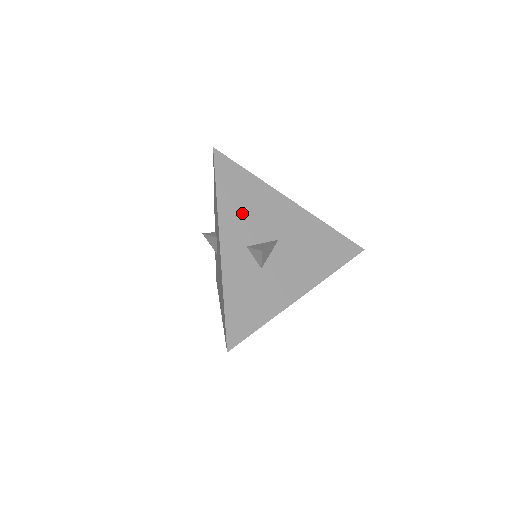
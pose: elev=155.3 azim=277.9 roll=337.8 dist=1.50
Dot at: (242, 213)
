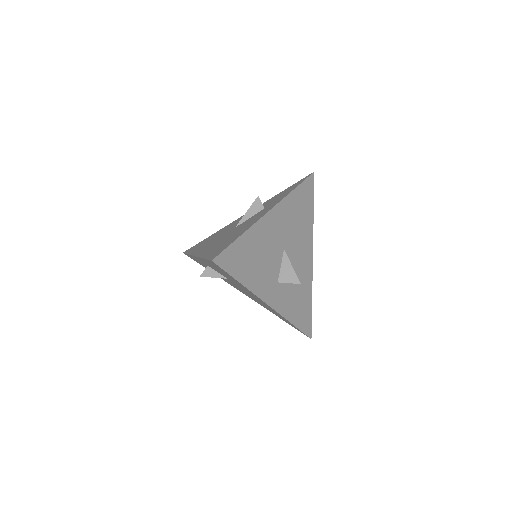
Dot at: (260, 269)
